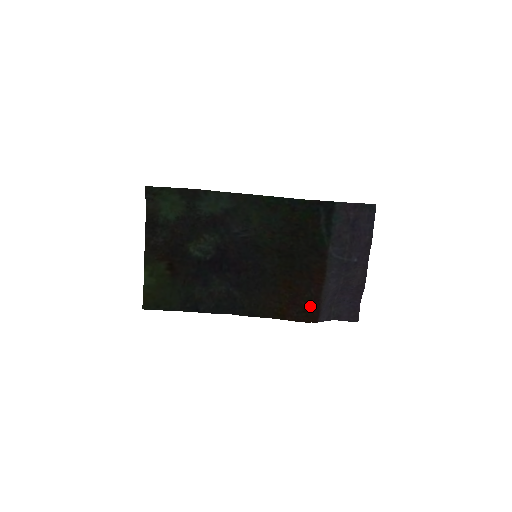
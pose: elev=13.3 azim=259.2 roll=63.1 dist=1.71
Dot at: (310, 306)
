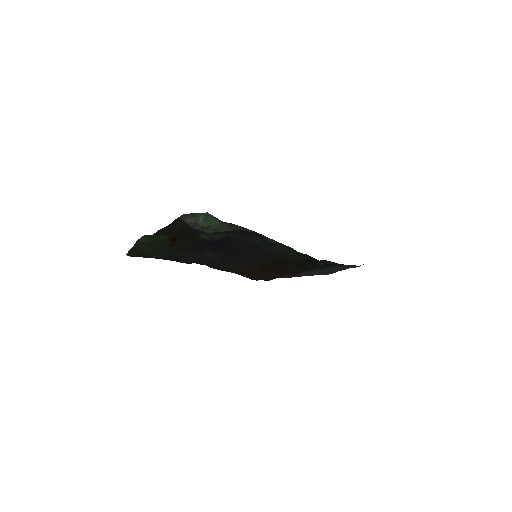
Dot at: (268, 278)
